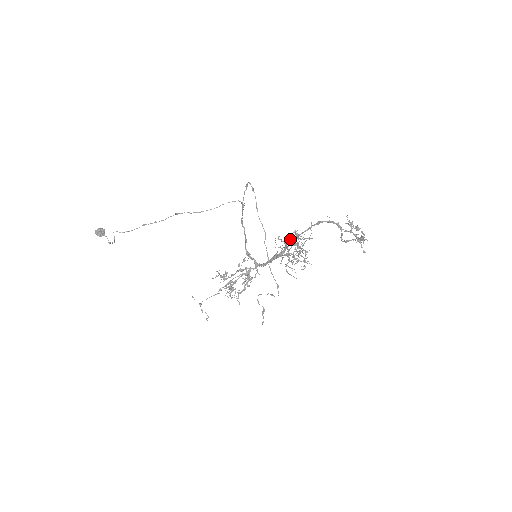
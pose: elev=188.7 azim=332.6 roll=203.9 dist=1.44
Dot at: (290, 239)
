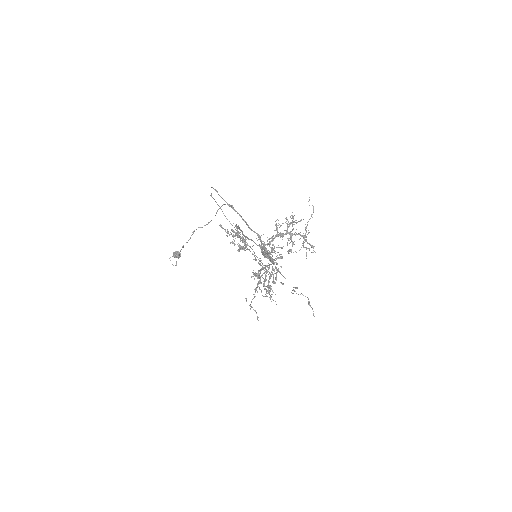
Dot at: occluded
